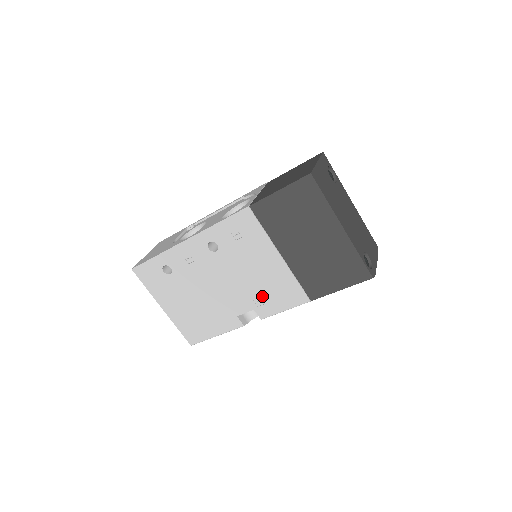
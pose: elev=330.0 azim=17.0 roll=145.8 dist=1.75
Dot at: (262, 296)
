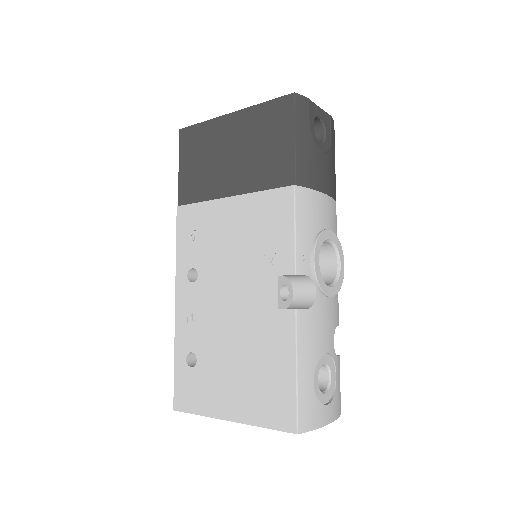
Dot at: (265, 251)
